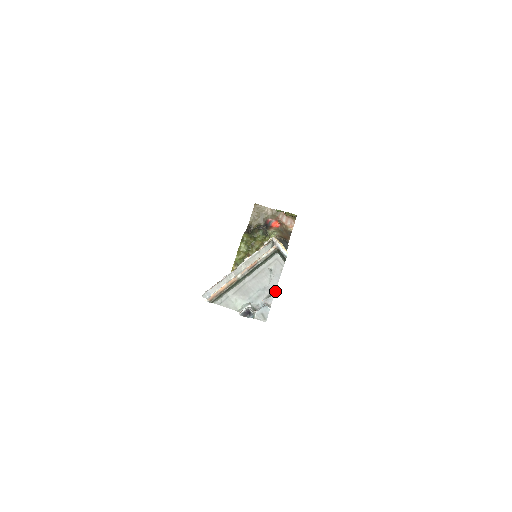
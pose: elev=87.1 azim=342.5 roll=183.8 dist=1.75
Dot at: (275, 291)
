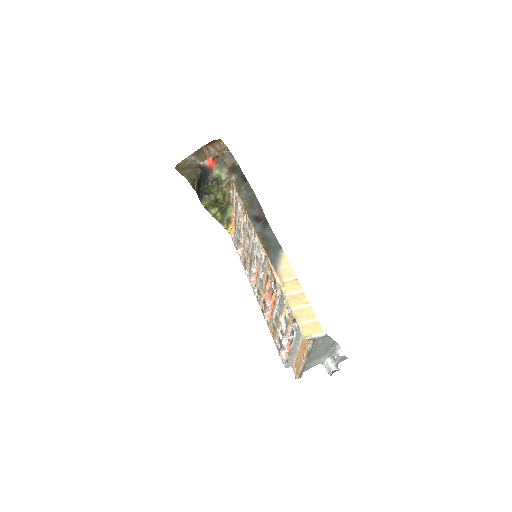
Dot at: (334, 341)
